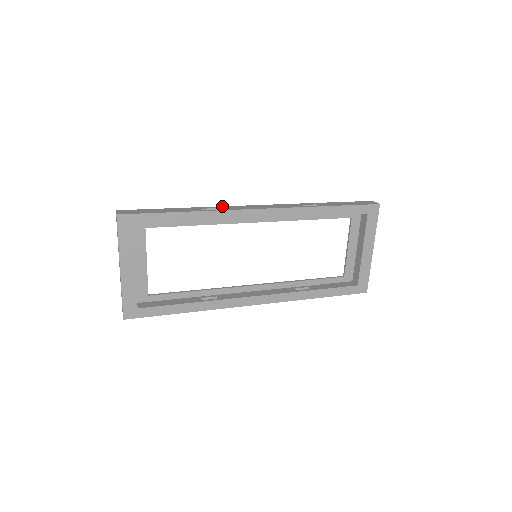
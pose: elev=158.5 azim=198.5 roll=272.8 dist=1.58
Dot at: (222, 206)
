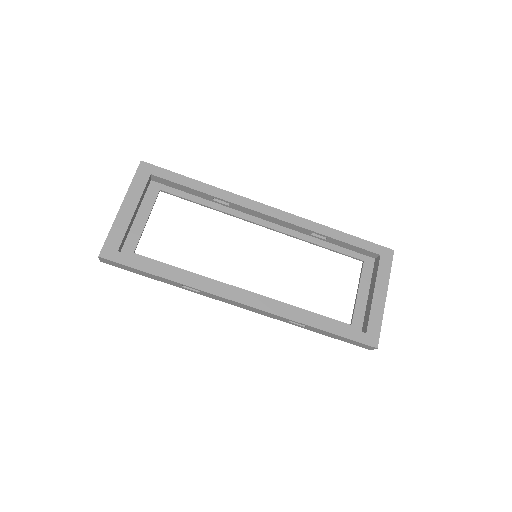
Dot at: occluded
